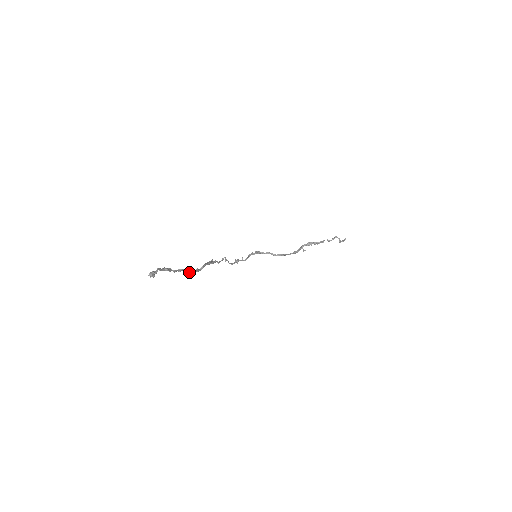
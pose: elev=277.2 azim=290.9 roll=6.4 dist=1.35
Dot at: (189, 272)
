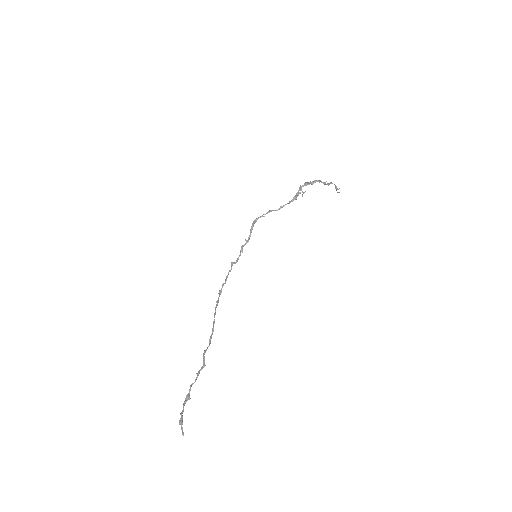
Dot at: occluded
